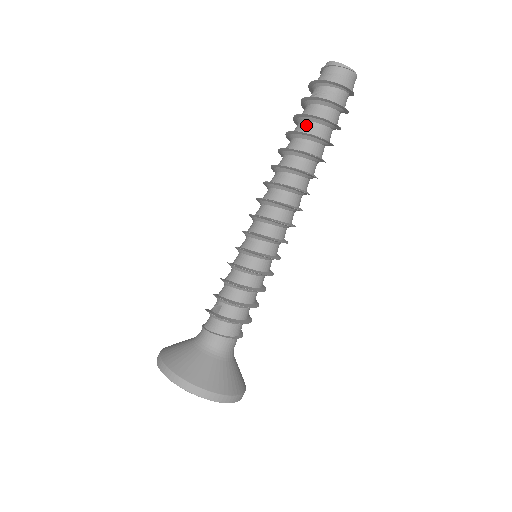
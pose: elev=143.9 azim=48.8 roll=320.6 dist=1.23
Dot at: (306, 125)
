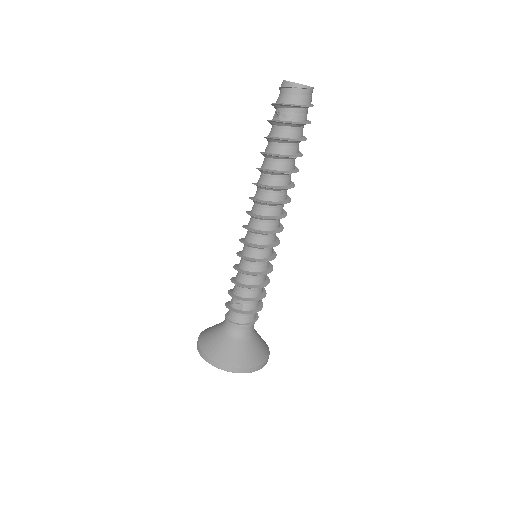
Dot at: (283, 147)
